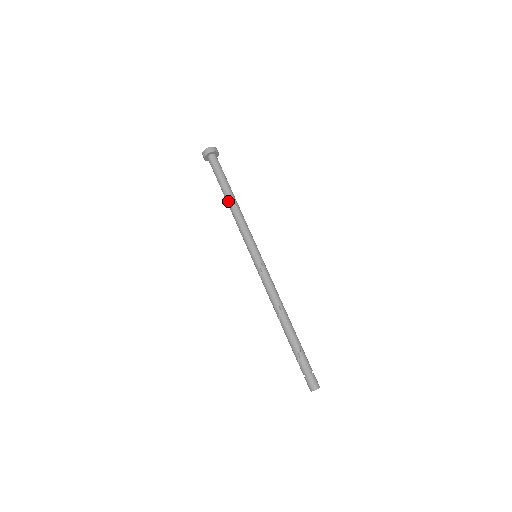
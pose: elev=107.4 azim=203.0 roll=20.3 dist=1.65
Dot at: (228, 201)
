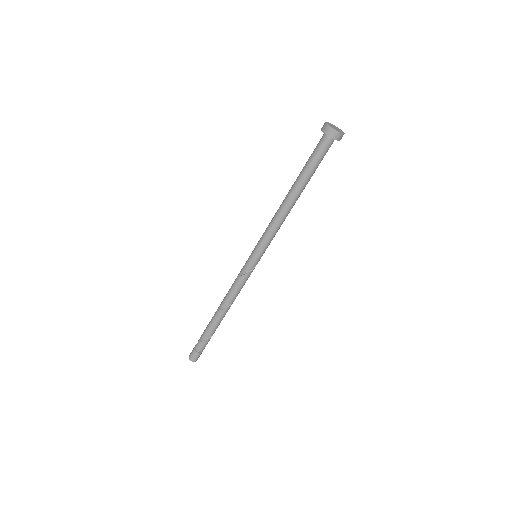
Dot at: (291, 197)
